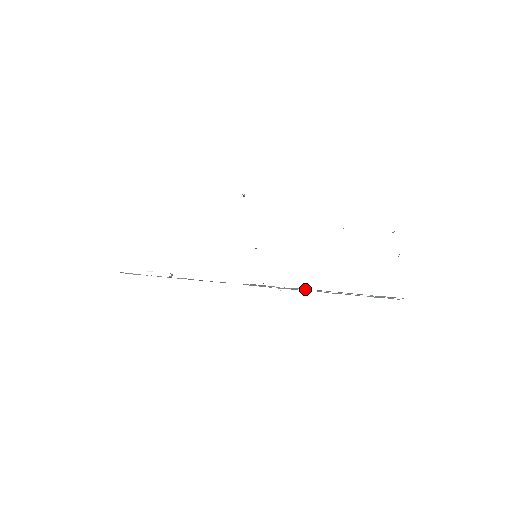
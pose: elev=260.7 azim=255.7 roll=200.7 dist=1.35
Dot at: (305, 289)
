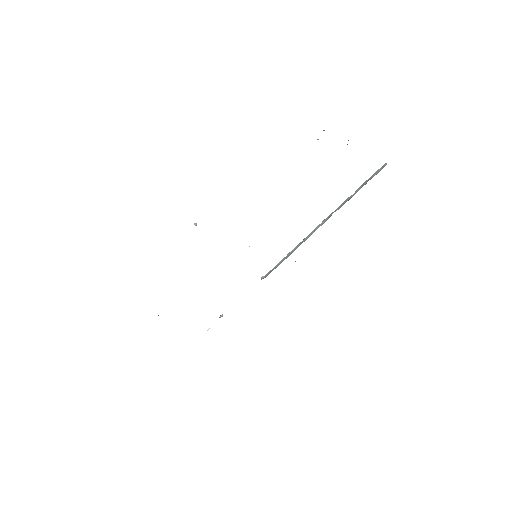
Dot at: occluded
